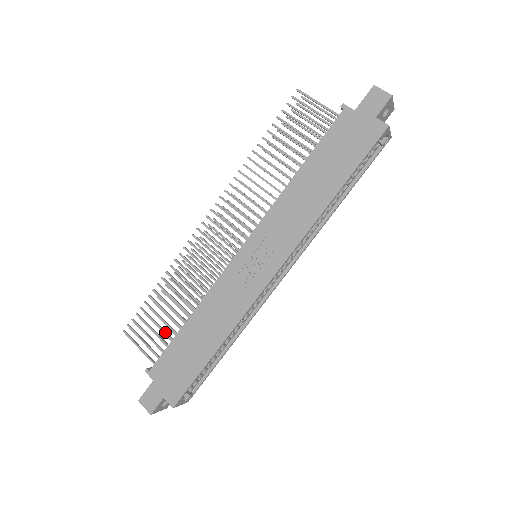
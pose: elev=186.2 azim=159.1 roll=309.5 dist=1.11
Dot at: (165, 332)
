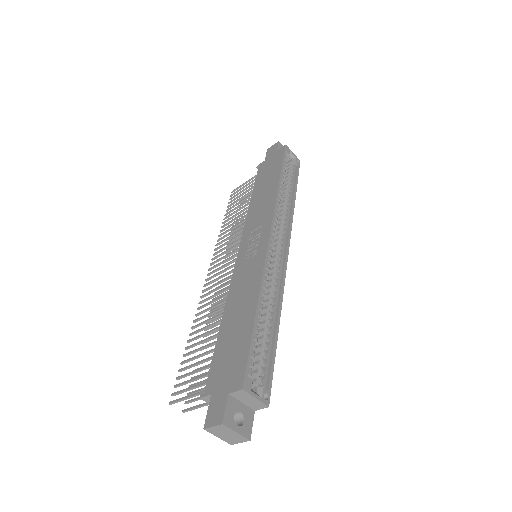
Dot at: (208, 358)
